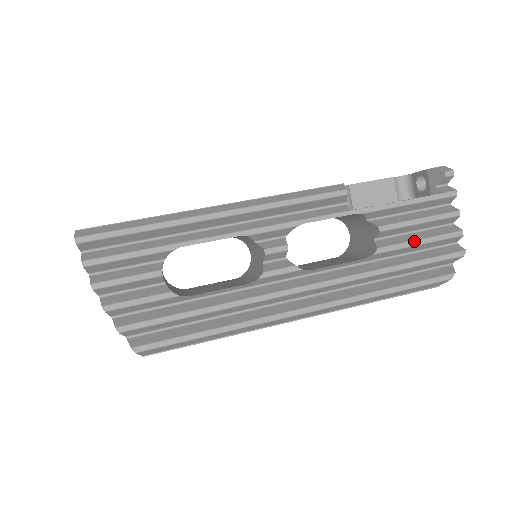
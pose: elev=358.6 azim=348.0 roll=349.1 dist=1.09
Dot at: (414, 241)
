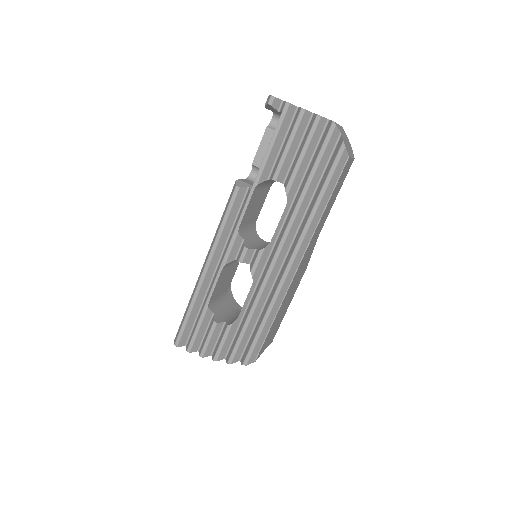
Dot at: (298, 160)
